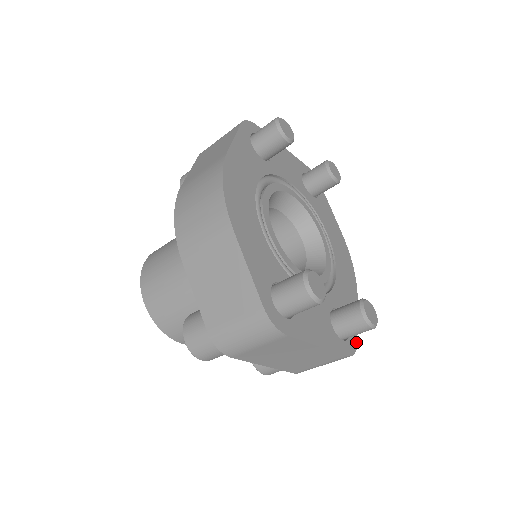
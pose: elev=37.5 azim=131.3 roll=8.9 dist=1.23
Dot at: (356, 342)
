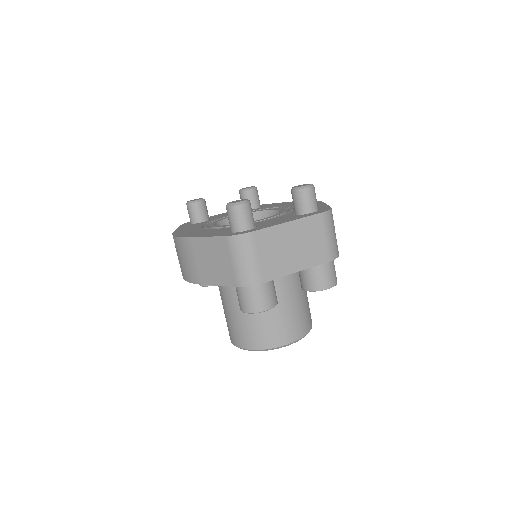
Dot at: (329, 208)
